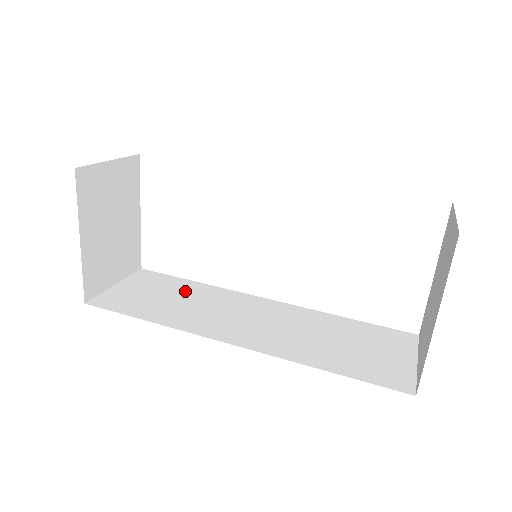
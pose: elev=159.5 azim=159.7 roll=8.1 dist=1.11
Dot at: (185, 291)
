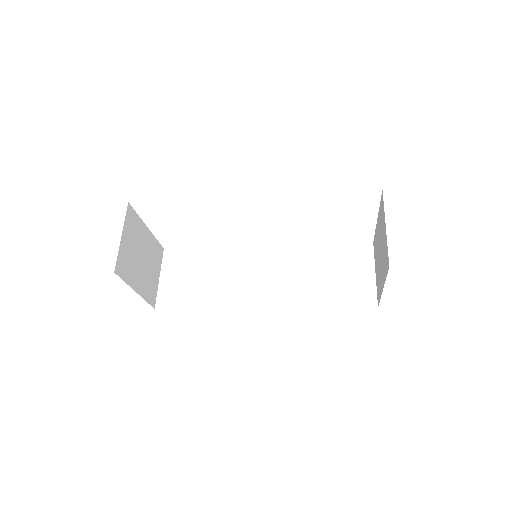
Dot at: (208, 264)
